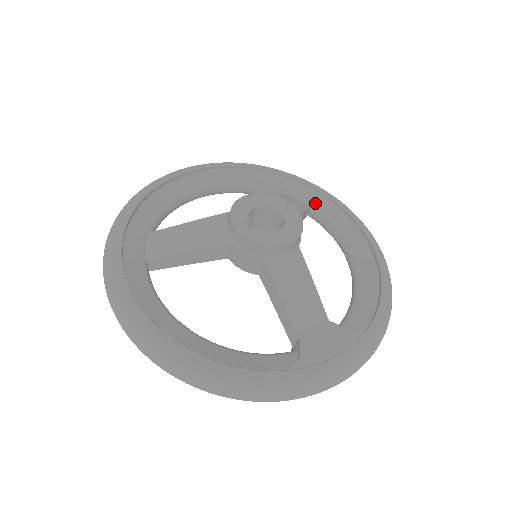
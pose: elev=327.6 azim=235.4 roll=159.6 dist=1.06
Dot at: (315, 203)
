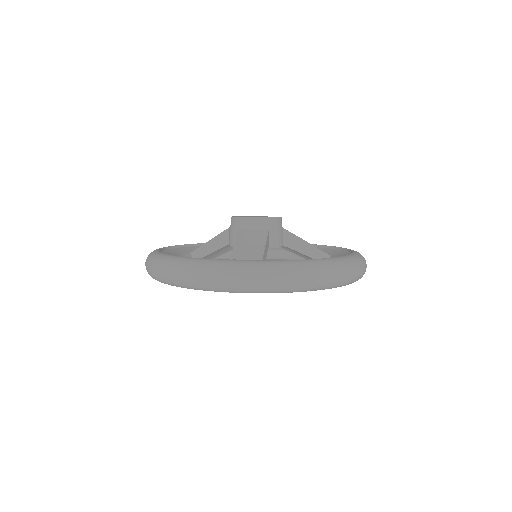
Dot at: (336, 254)
